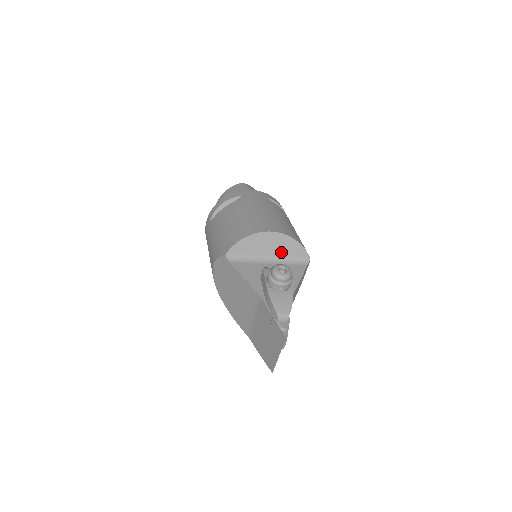
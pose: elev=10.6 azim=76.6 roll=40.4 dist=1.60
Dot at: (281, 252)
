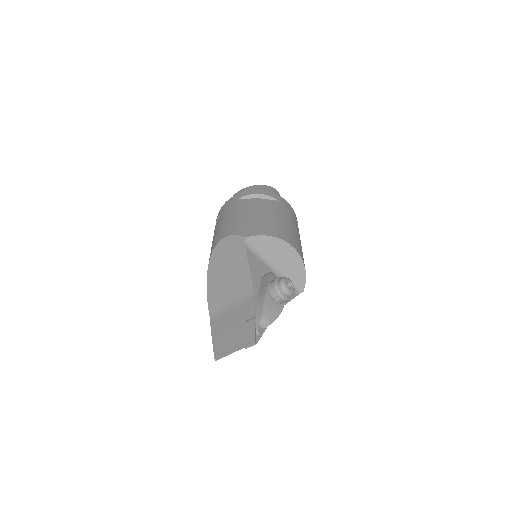
Dot at: (287, 269)
